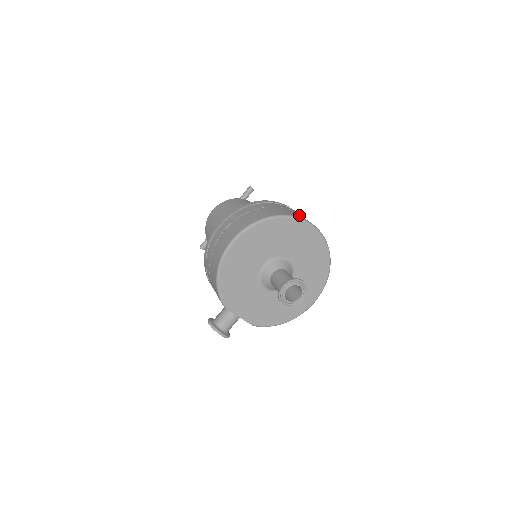
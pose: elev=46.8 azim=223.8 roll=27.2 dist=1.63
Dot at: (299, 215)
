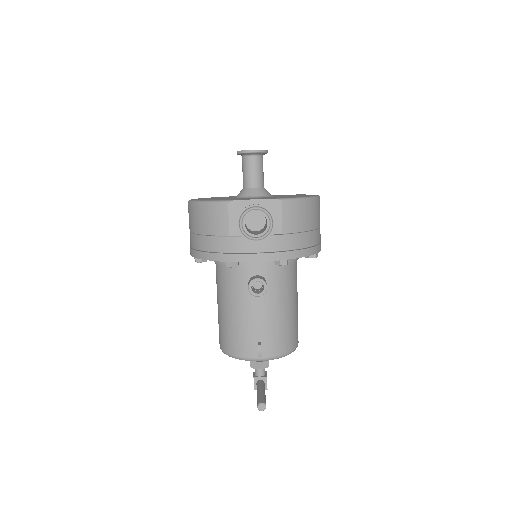
Dot at: occluded
